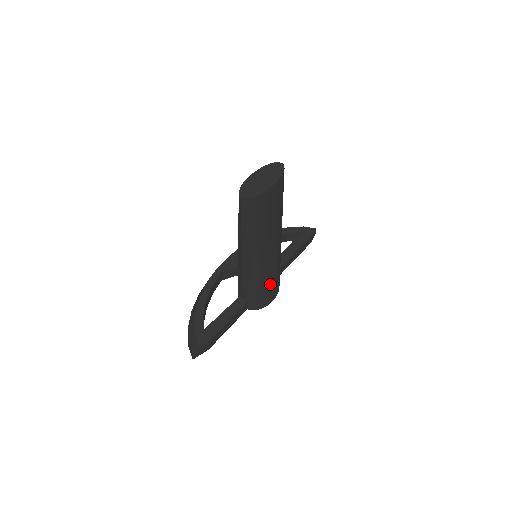
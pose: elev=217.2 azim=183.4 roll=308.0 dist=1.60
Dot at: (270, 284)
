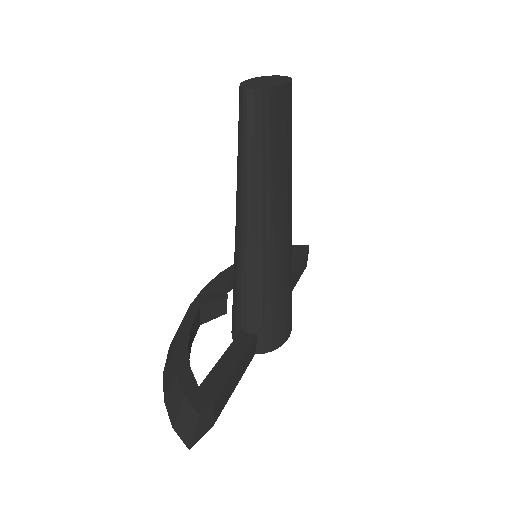
Dot at: (286, 298)
